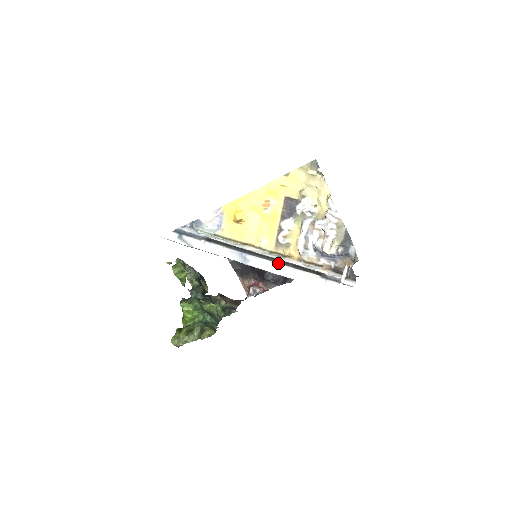
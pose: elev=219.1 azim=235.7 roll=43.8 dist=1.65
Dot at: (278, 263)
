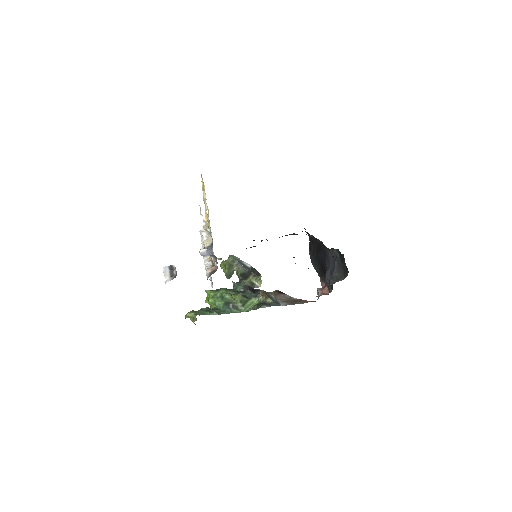
Dot at: occluded
